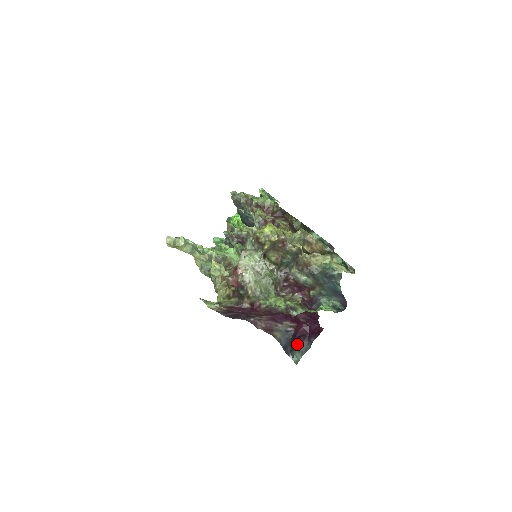
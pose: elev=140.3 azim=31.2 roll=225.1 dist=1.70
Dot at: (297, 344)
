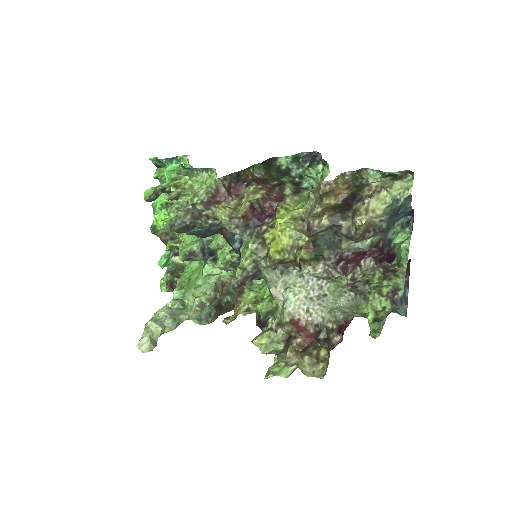
Dot at: occluded
